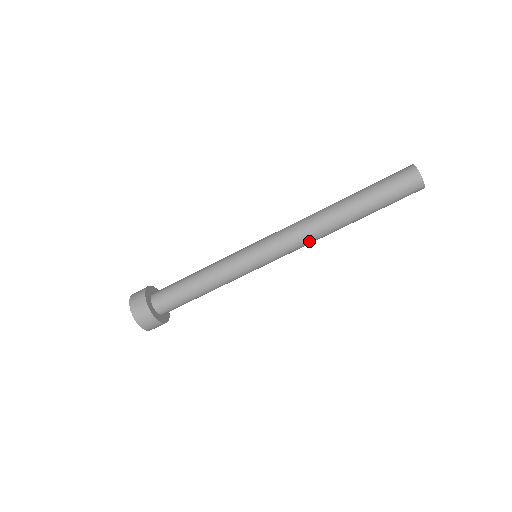
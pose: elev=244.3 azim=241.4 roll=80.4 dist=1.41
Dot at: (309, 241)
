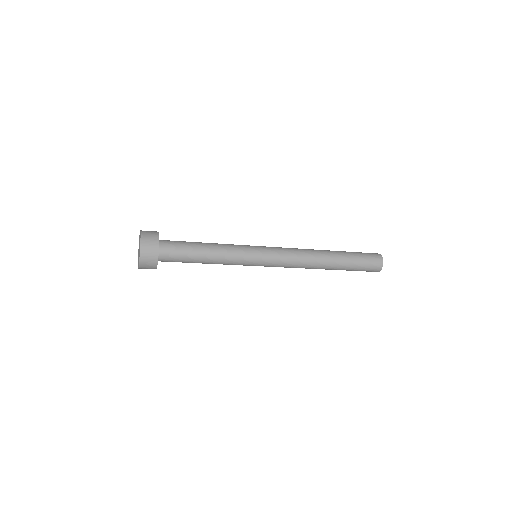
Dot at: occluded
